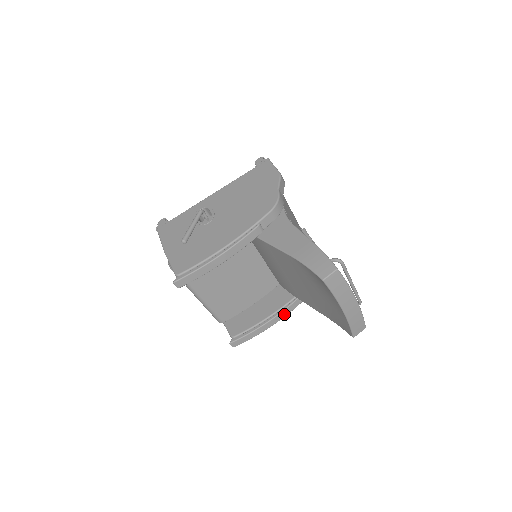
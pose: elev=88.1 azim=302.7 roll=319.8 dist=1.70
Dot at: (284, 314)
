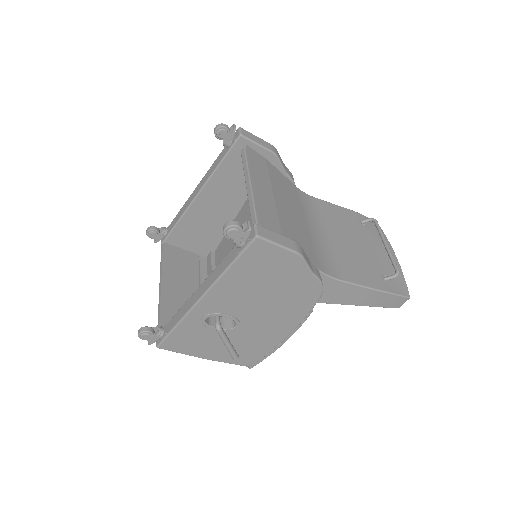
Dot at: occluded
